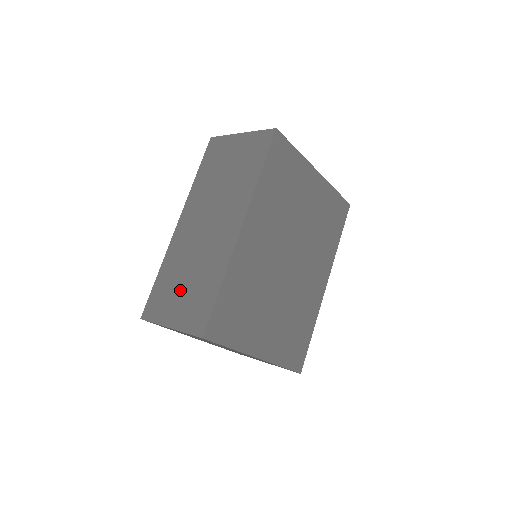
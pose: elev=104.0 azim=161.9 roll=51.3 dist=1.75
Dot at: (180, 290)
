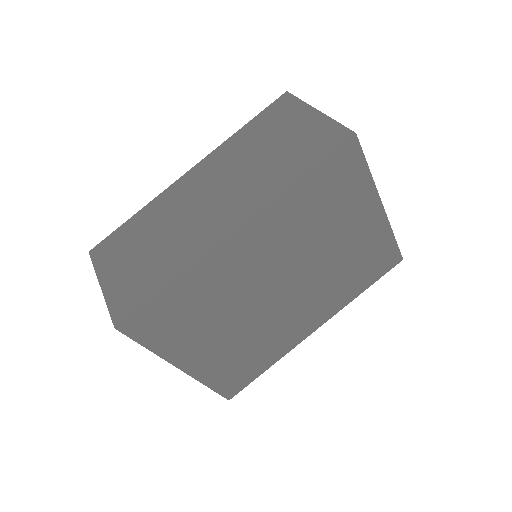
Dot at: (136, 253)
